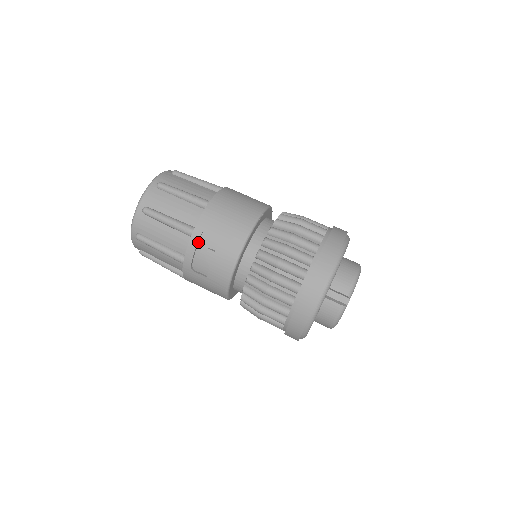
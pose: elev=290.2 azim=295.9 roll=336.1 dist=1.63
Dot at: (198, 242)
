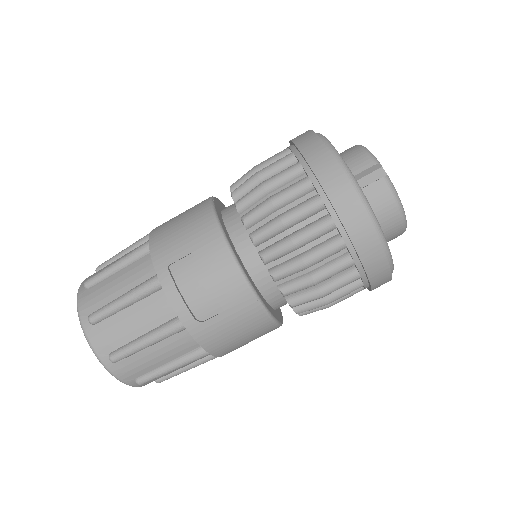
Dot at: (174, 282)
